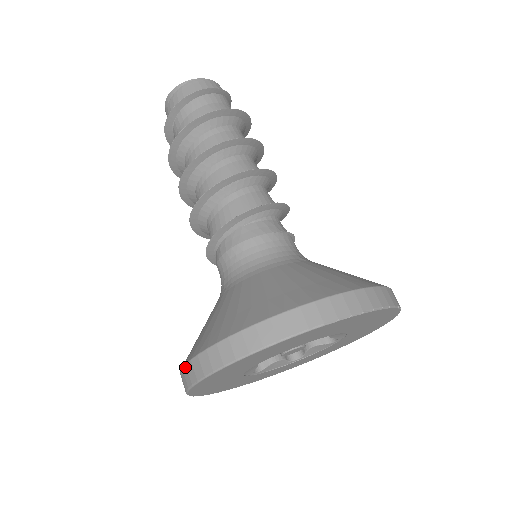
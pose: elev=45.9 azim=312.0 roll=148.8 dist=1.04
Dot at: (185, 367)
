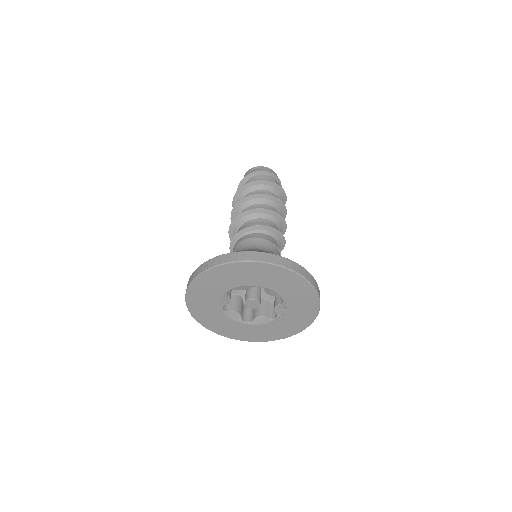
Dot at: (202, 265)
